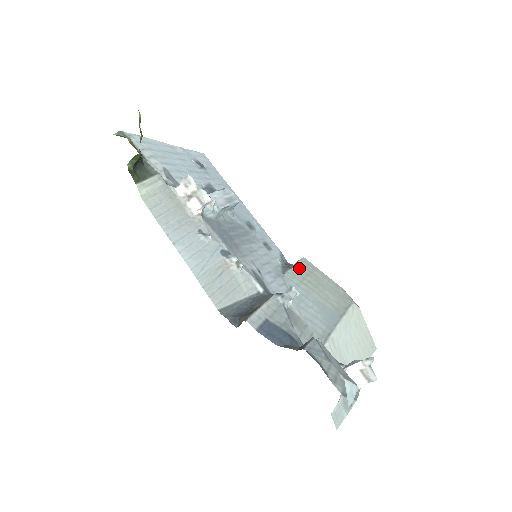
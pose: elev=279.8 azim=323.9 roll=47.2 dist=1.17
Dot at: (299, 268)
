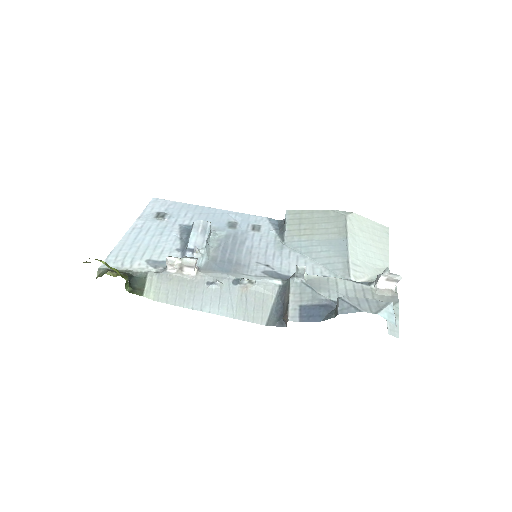
Dot at: (290, 224)
